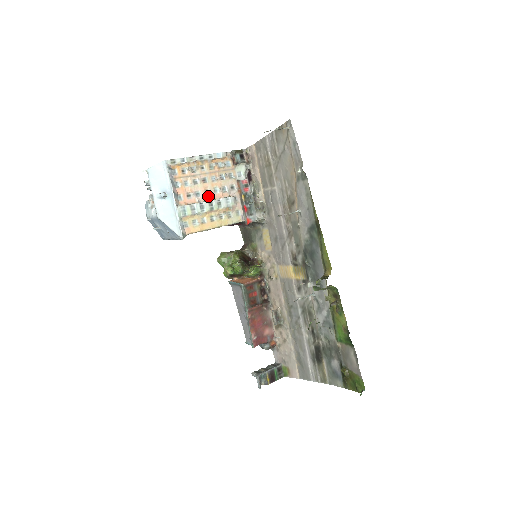
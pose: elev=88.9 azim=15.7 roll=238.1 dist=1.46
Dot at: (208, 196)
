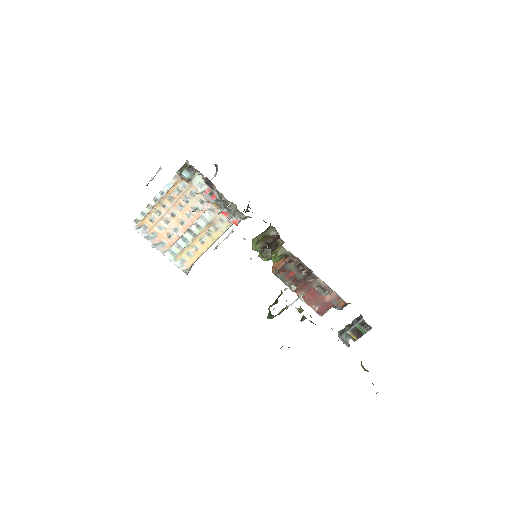
Dot at: (185, 225)
